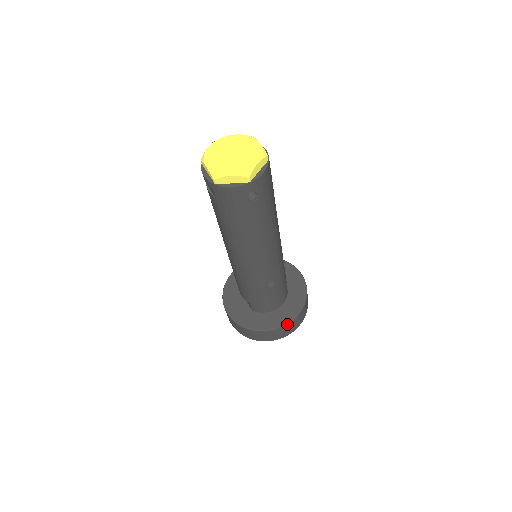
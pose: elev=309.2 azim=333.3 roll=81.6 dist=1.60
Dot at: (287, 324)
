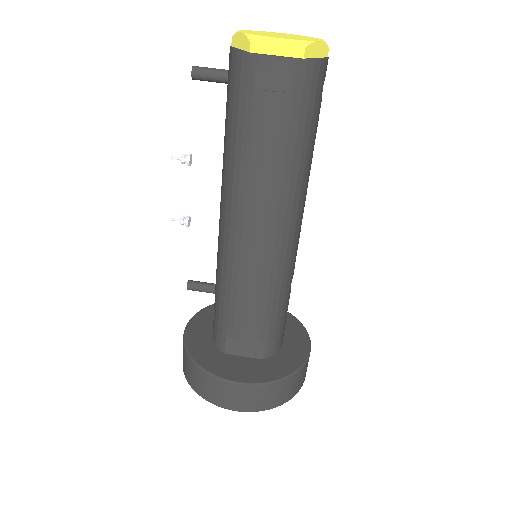
Dot at: (310, 344)
